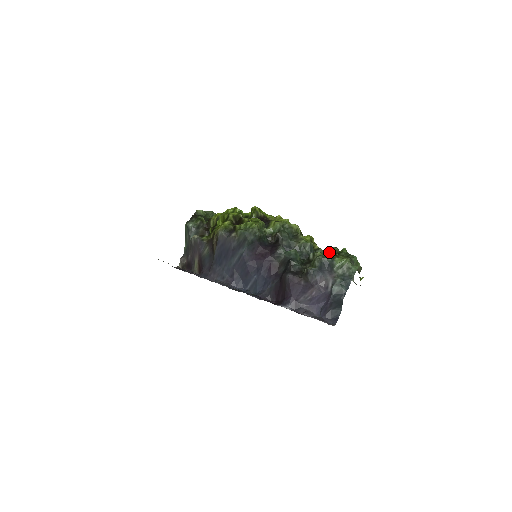
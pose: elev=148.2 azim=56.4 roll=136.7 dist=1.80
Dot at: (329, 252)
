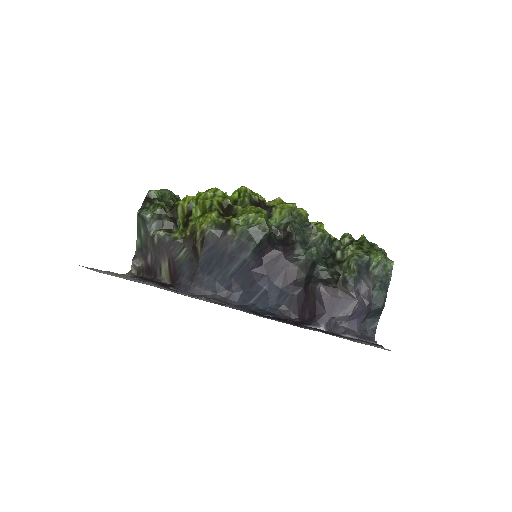
Dot at: (353, 245)
